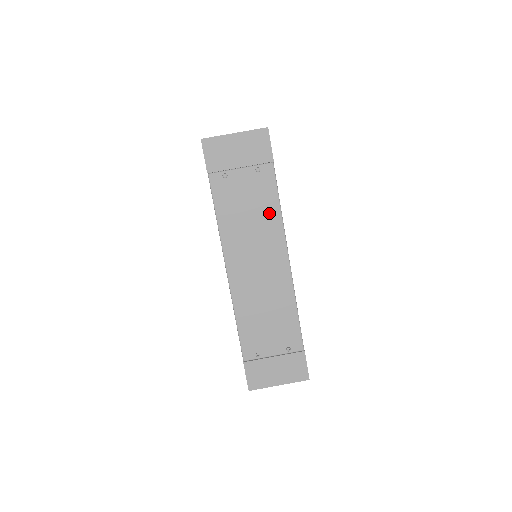
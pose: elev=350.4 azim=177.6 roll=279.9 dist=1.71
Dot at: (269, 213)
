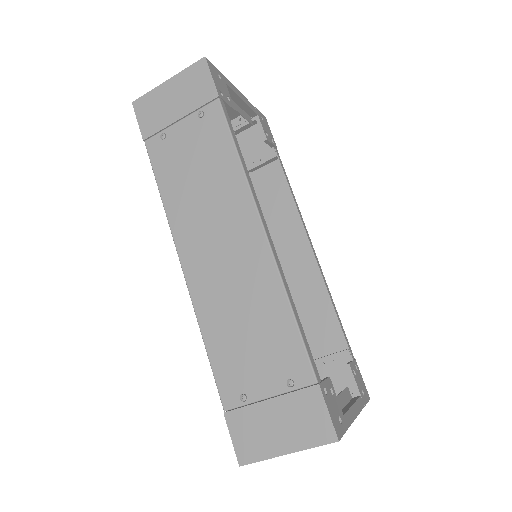
Dot at: (224, 167)
